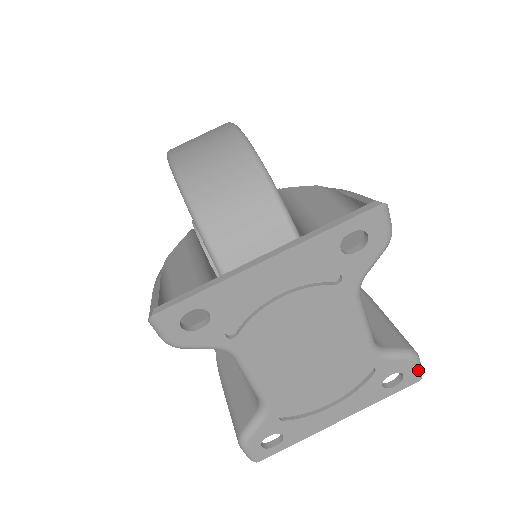
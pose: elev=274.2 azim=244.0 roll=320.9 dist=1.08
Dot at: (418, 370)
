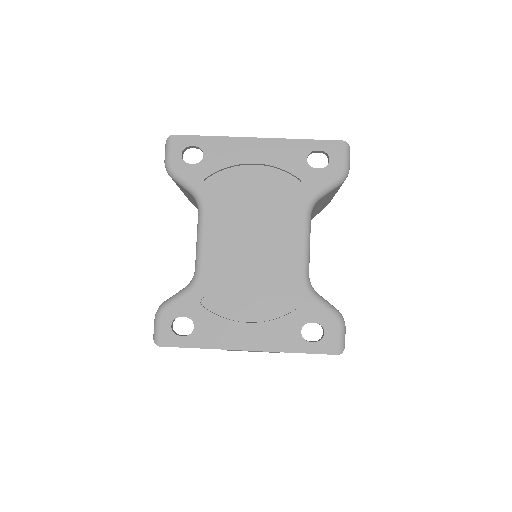
Dot at: (340, 337)
